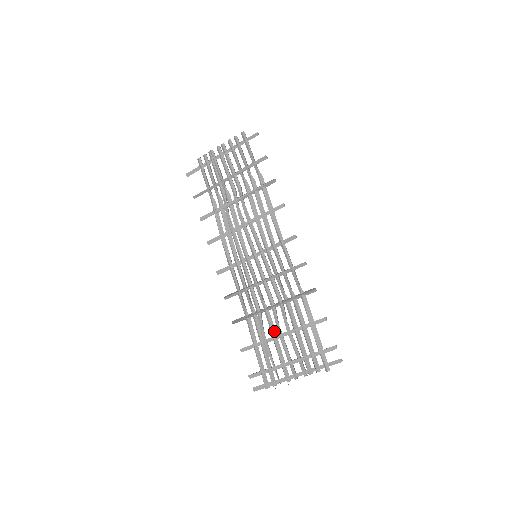
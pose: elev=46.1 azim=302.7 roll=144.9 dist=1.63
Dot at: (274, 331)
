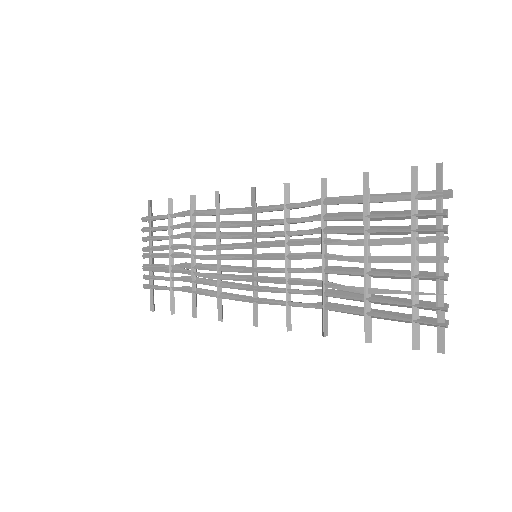
Dot at: (357, 269)
